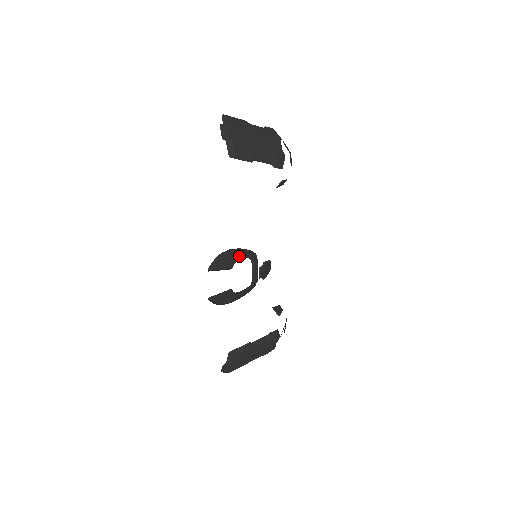
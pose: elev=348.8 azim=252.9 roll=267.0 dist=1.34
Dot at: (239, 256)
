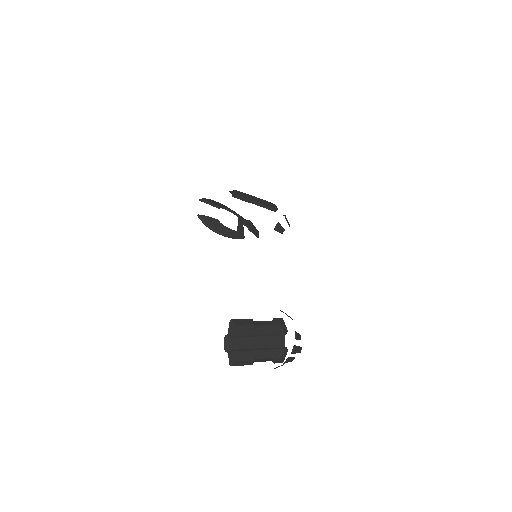
Dot at: (226, 207)
